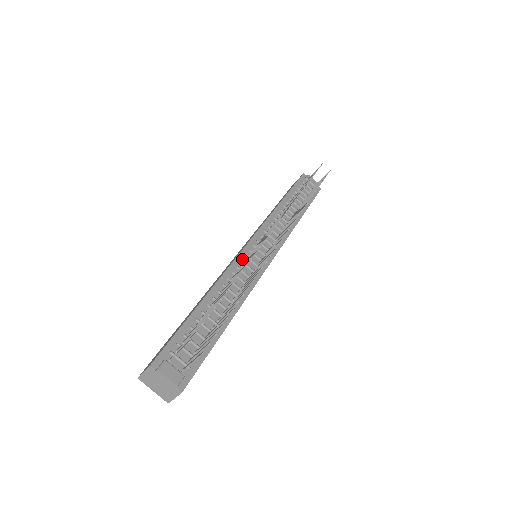
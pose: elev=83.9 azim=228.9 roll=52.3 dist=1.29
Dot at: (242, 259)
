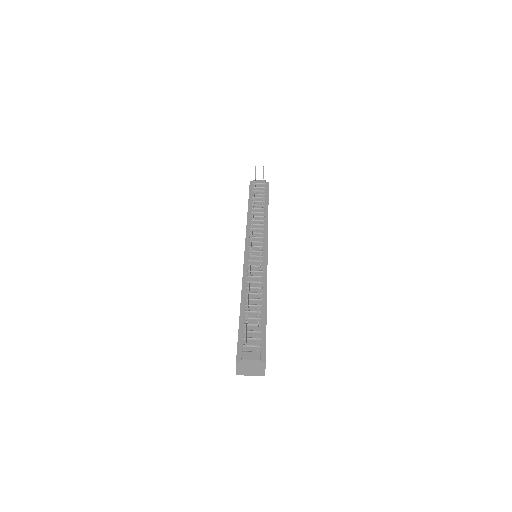
Dot at: (248, 264)
